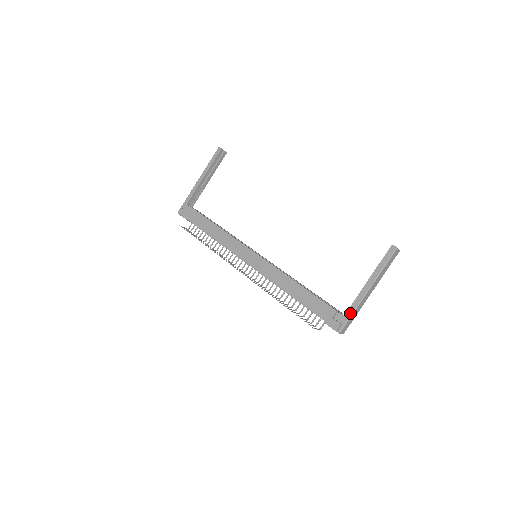
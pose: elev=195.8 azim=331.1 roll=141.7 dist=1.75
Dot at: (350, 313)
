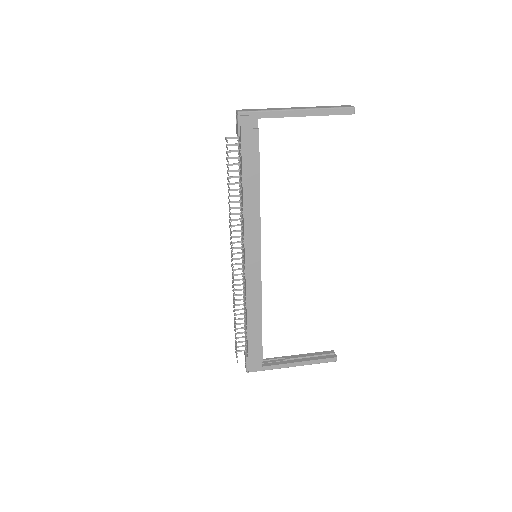
Dot at: (268, 369)
